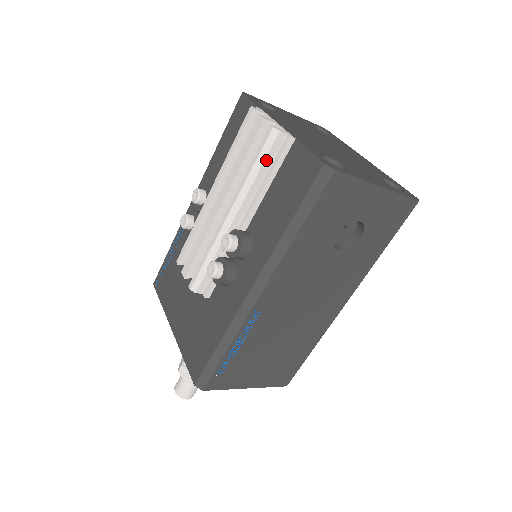
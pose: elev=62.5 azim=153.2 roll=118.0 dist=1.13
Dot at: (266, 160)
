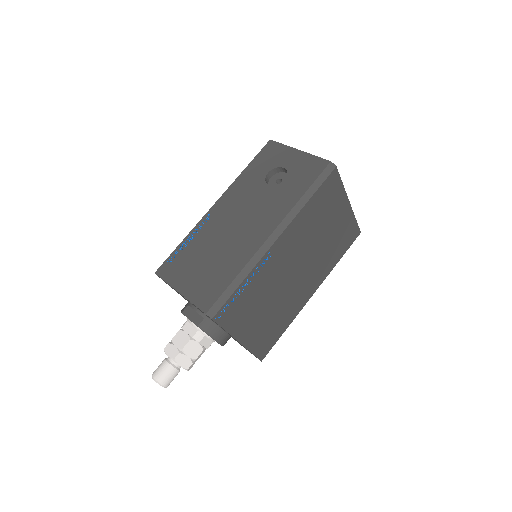
Dot at: occluded
